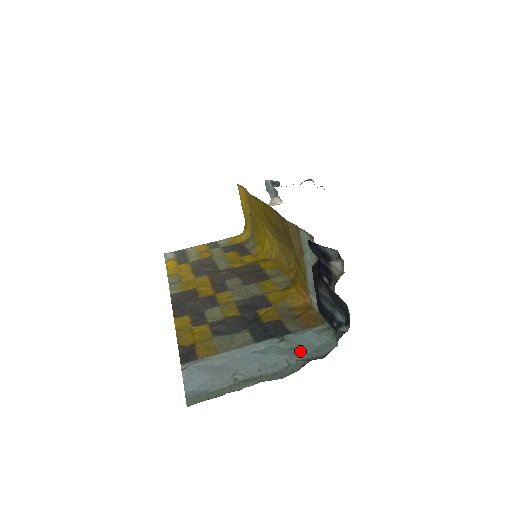
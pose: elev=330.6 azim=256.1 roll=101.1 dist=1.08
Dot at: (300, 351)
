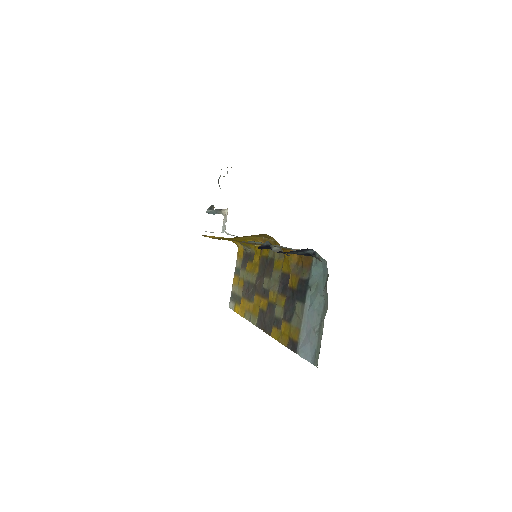
Dot at: (320, 284)
